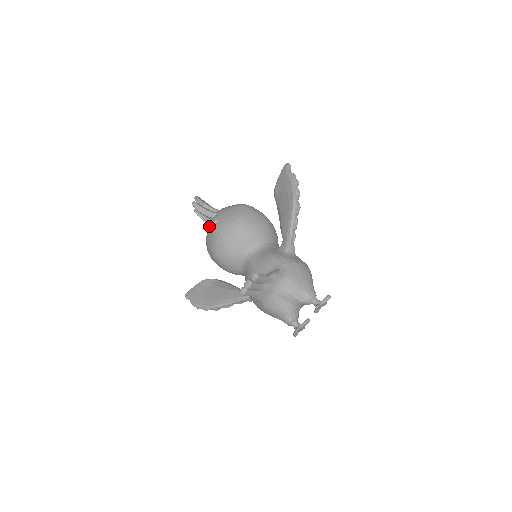
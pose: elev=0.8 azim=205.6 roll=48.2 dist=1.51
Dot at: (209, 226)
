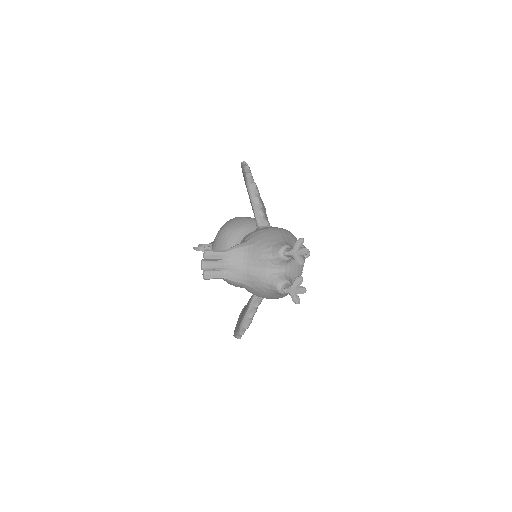
Dot at: occluded
